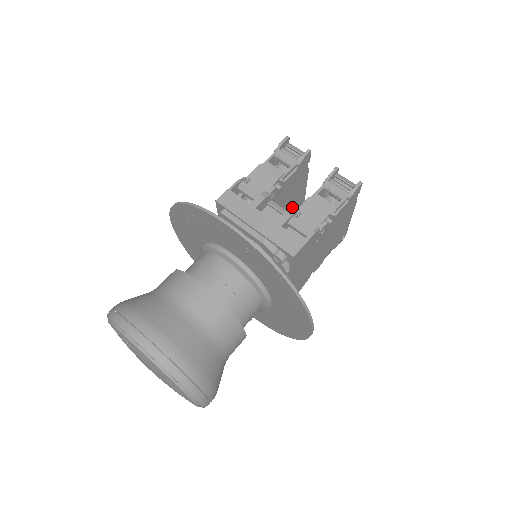
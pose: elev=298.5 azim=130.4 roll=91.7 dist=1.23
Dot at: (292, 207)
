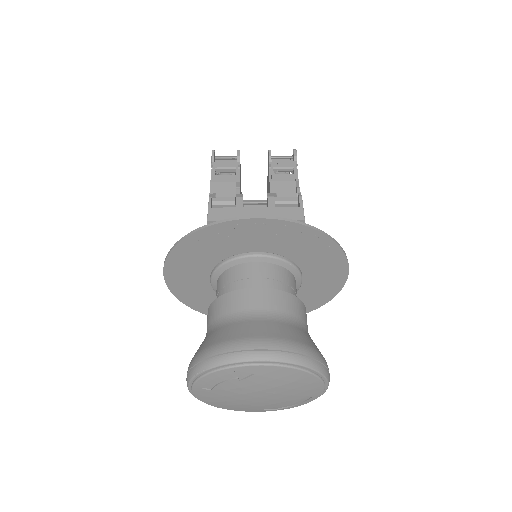
Dot at: occluded
